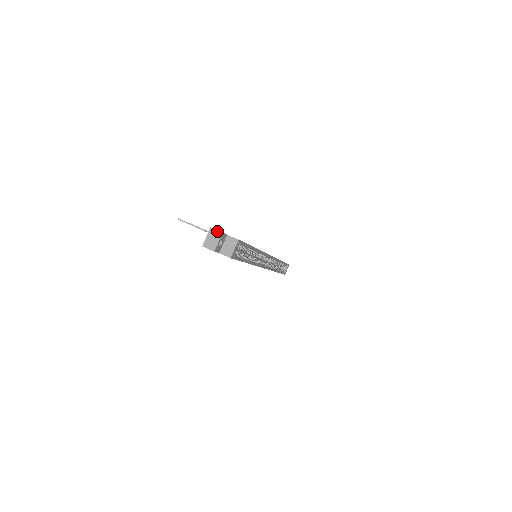
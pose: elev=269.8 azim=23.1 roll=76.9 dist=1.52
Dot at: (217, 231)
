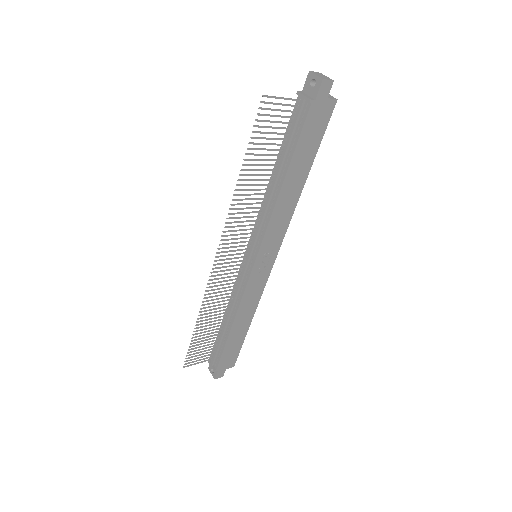
Dot at: (316, 72)
